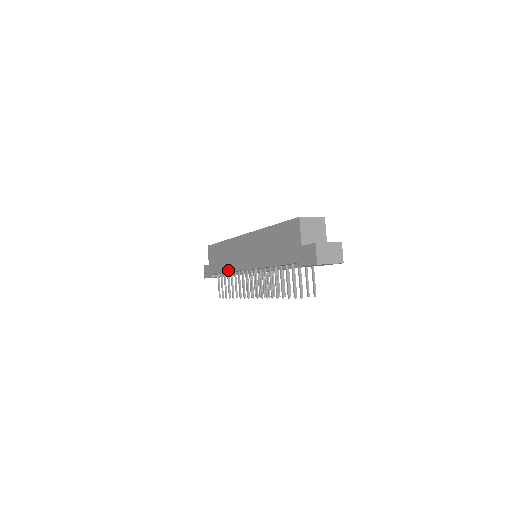
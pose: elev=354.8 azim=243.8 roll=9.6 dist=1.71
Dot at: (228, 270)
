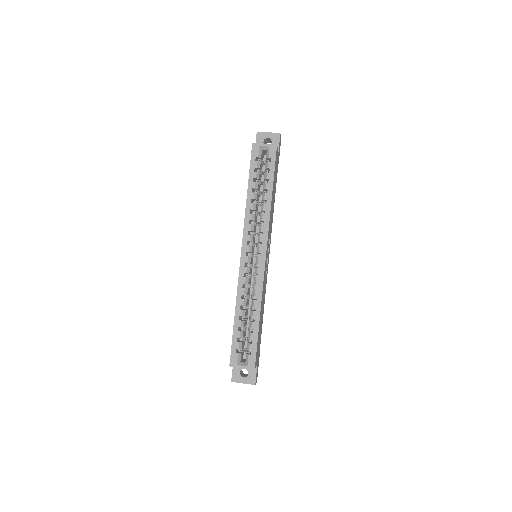
Dot at: occluded
